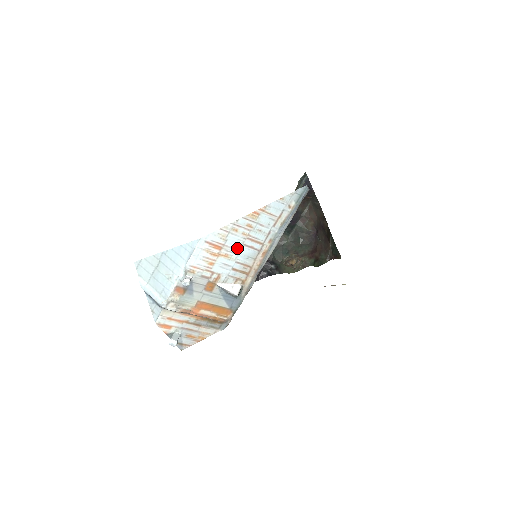
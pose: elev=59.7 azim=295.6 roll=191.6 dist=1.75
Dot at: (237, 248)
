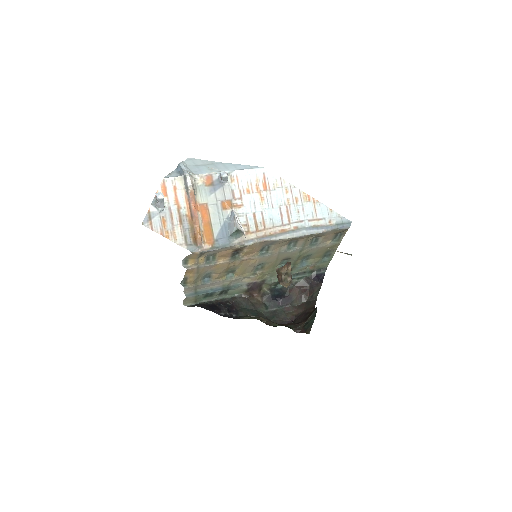
Dot at: (274, 204)
